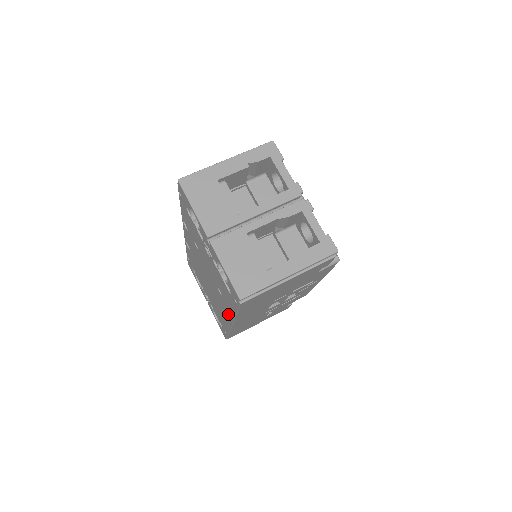
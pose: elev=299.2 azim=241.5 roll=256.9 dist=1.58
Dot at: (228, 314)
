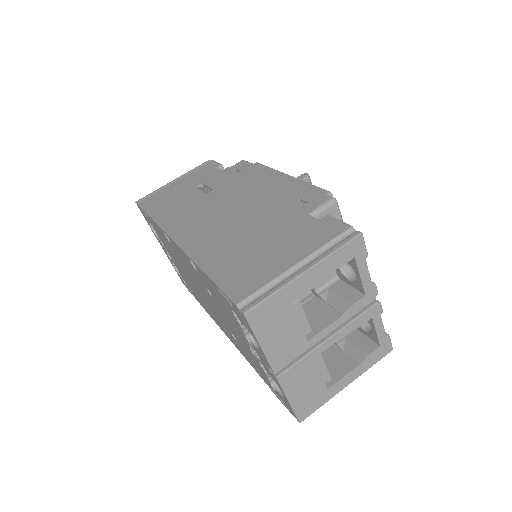
Dot at: (233, 341)
